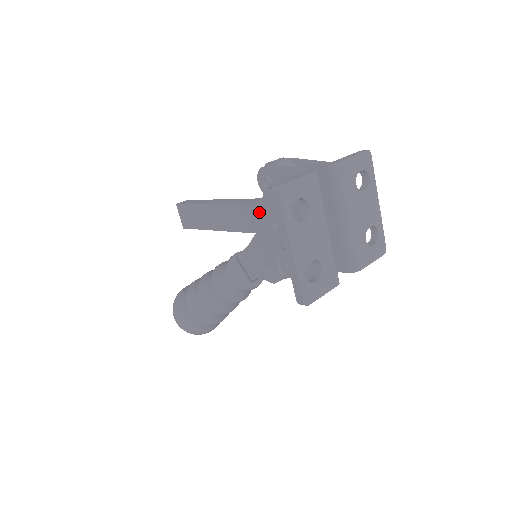
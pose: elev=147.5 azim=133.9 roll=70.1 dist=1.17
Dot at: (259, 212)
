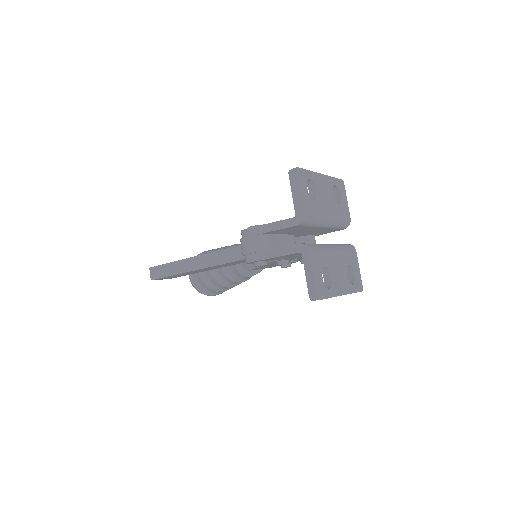
Dot at: occluded
